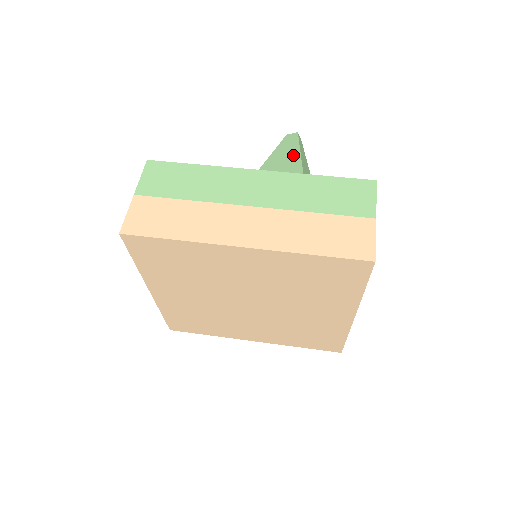
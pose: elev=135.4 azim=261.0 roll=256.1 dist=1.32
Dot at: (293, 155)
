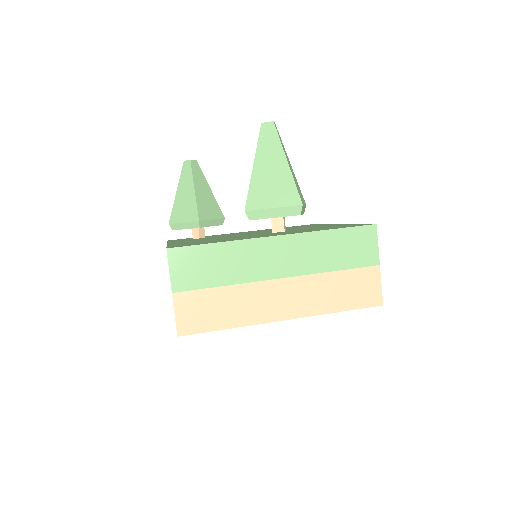
Dot at: (281, 166)
